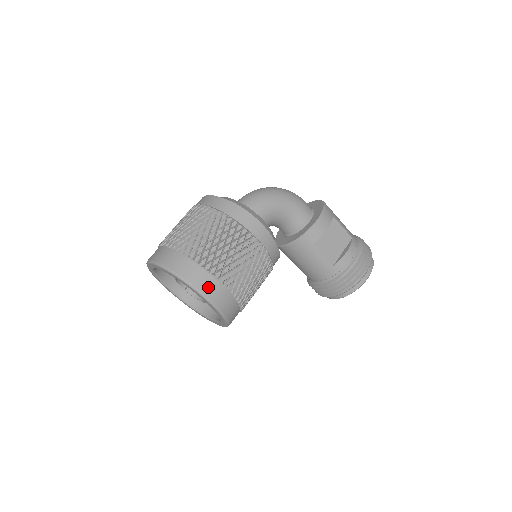
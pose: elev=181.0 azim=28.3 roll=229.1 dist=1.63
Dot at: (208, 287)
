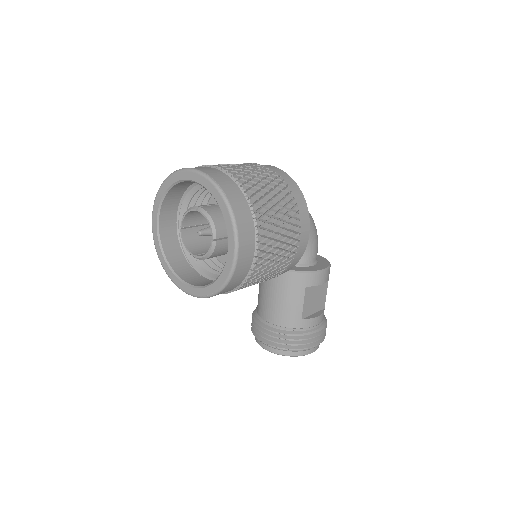
Dot at: (246, 242)
